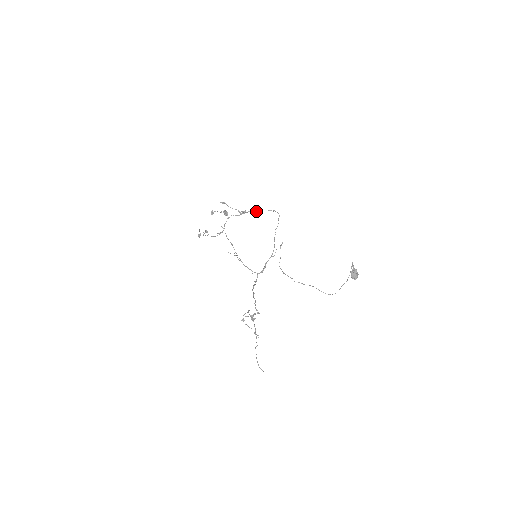
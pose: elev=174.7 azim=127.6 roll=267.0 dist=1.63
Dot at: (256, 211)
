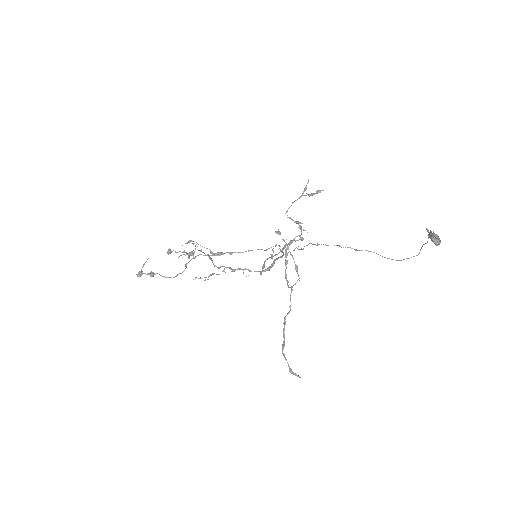
Dot at: (239, 252)
